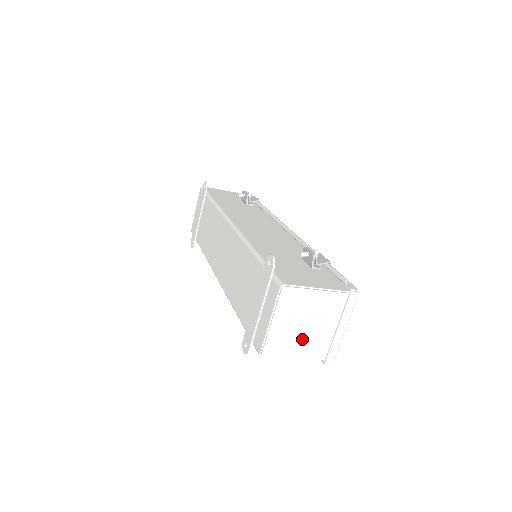
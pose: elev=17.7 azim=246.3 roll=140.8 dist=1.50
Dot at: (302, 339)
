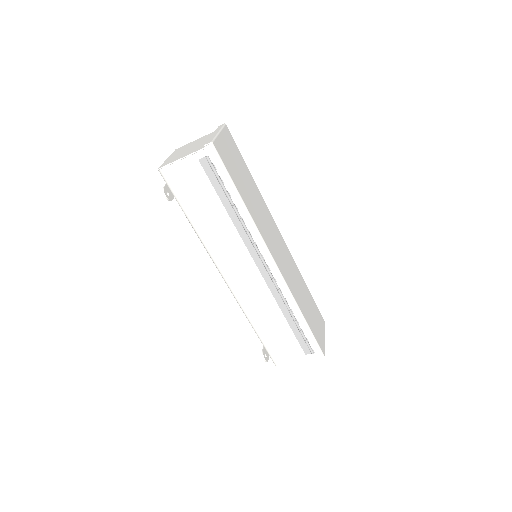
Dot at: occluded
